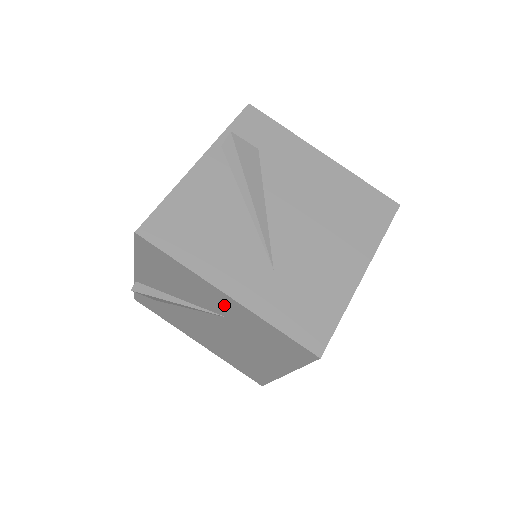
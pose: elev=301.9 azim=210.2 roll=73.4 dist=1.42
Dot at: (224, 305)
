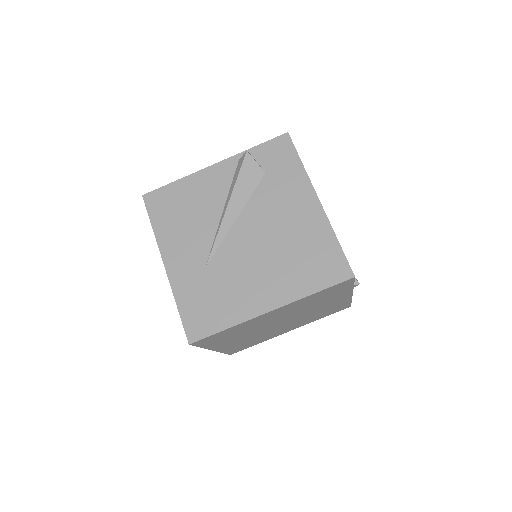
Dot at: occluded
